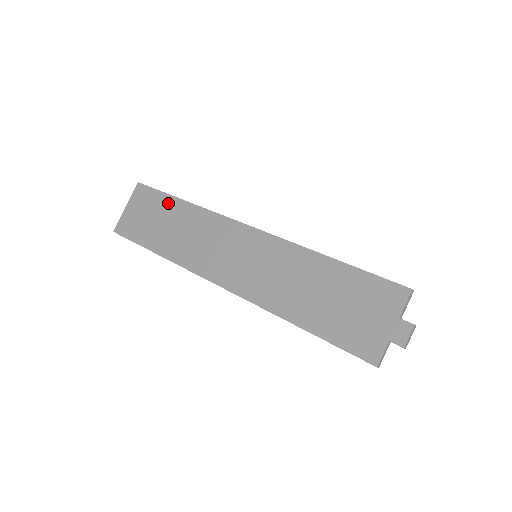
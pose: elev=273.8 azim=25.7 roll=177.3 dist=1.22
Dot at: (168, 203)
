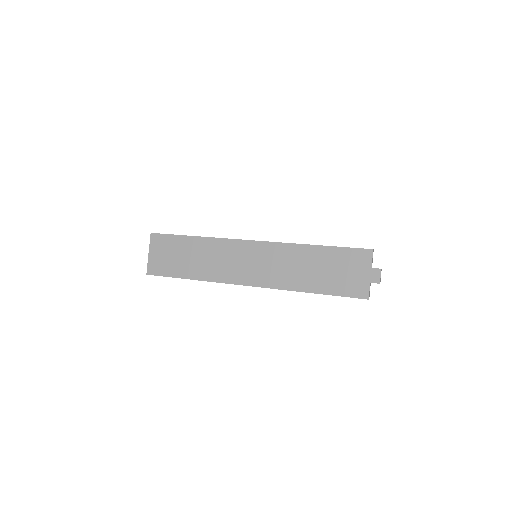
Dot at: (184, 242)
